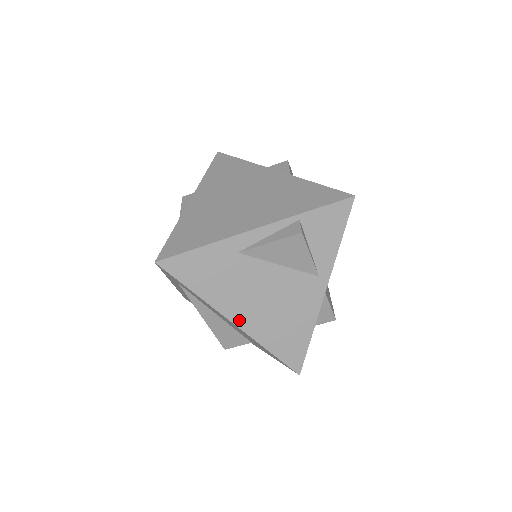
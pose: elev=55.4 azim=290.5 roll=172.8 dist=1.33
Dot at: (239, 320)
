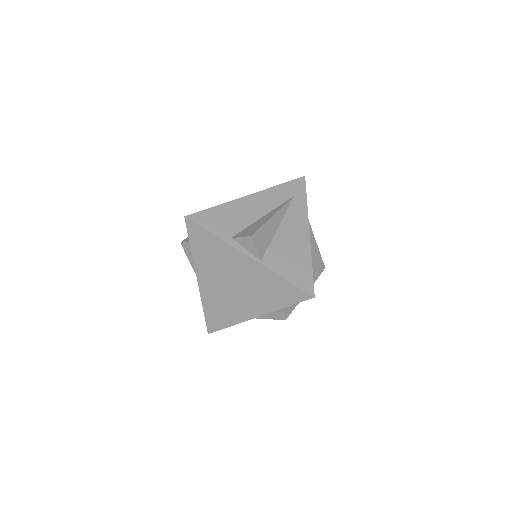
Dot at: occluded
